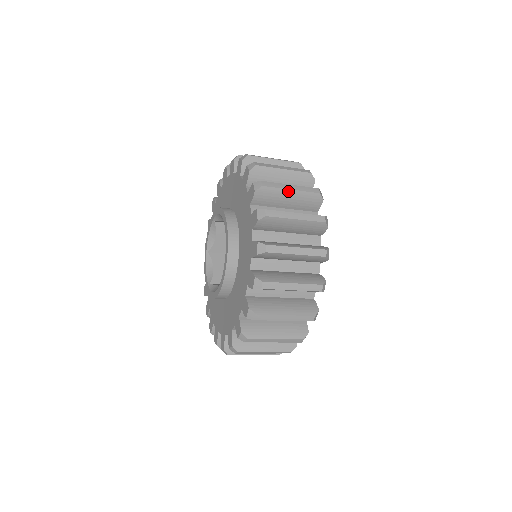
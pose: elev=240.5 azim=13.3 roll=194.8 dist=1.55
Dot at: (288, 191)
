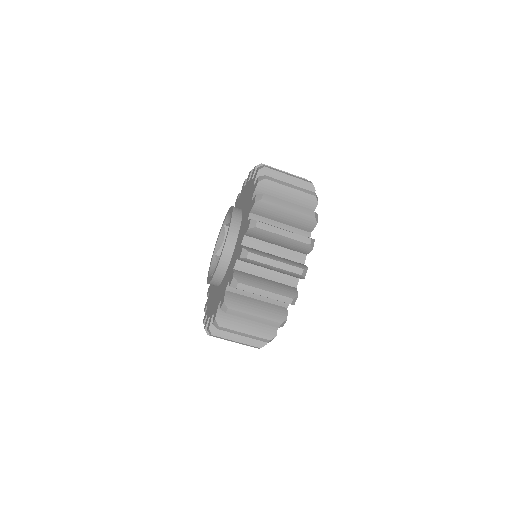
Dot at: (271, 266)
